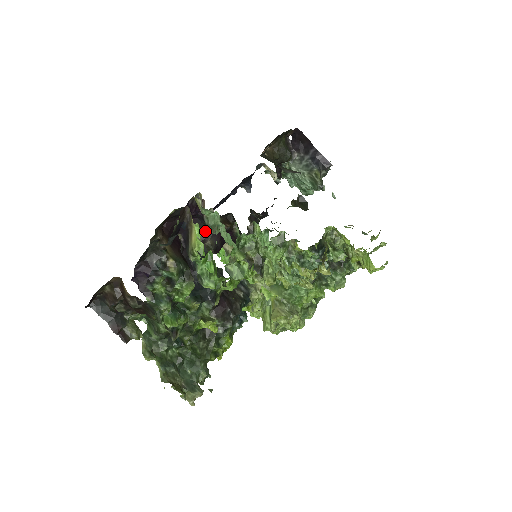
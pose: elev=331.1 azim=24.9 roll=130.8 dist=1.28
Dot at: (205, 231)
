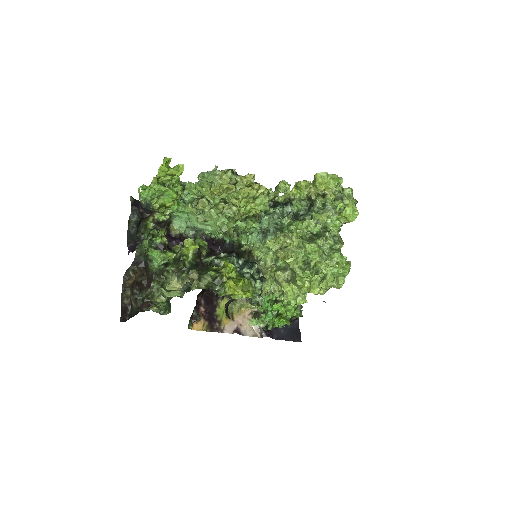
Dot at: occluded
